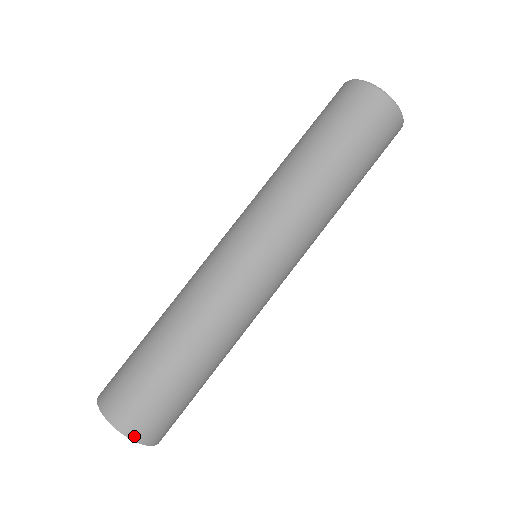
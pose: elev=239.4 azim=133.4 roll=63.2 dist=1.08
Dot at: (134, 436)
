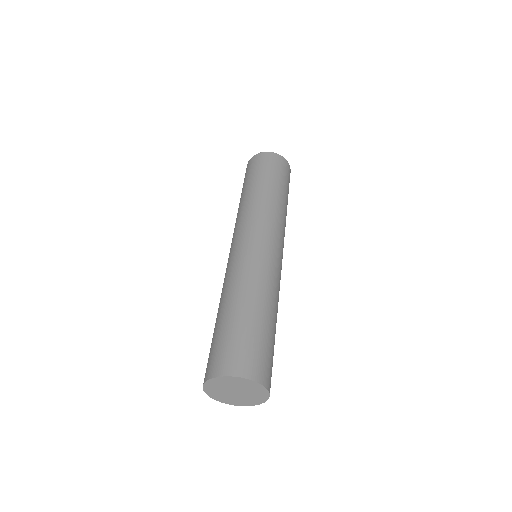
Dot at: (240, 374)
